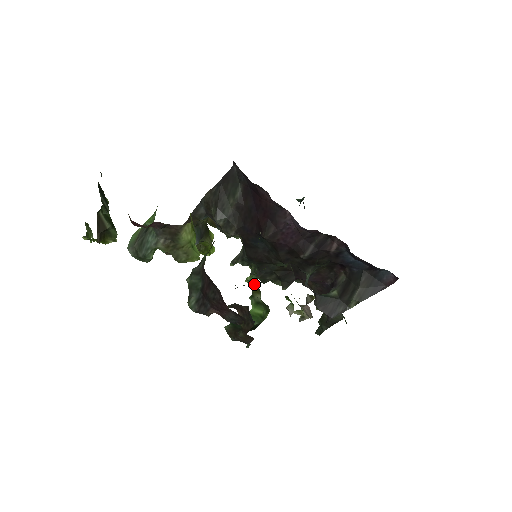
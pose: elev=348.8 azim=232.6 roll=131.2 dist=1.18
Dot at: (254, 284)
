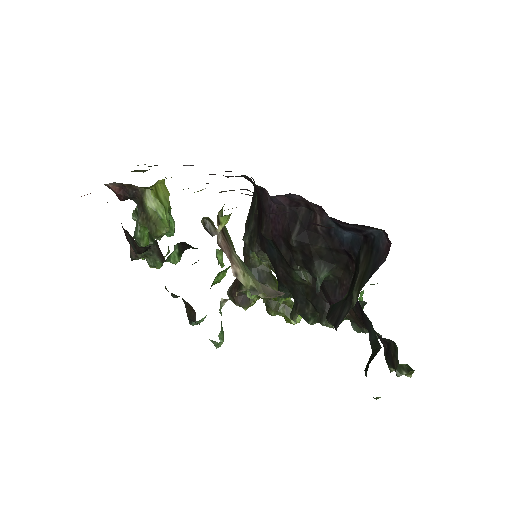
Dot at: (218, 260)
